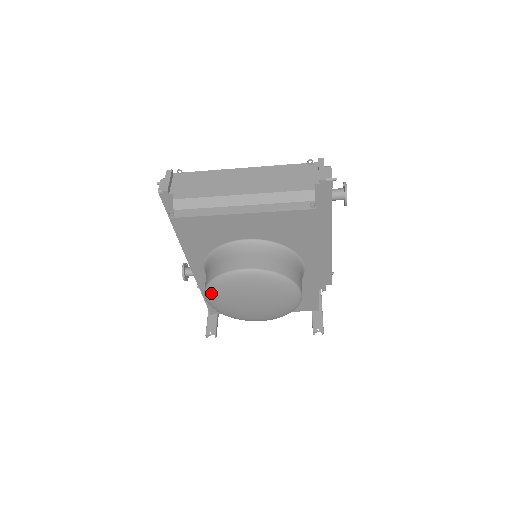
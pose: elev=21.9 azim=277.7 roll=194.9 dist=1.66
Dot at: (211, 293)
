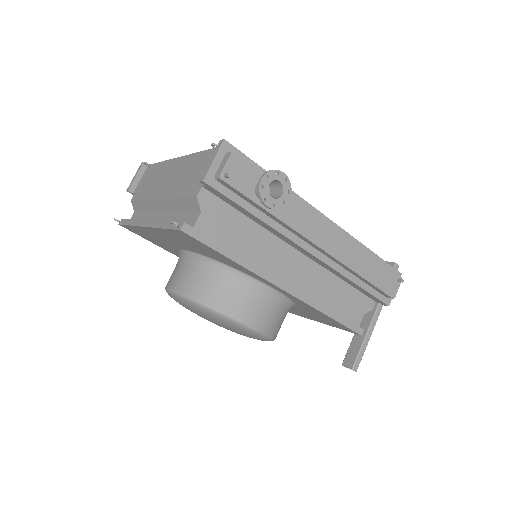
Dot at: occluded
